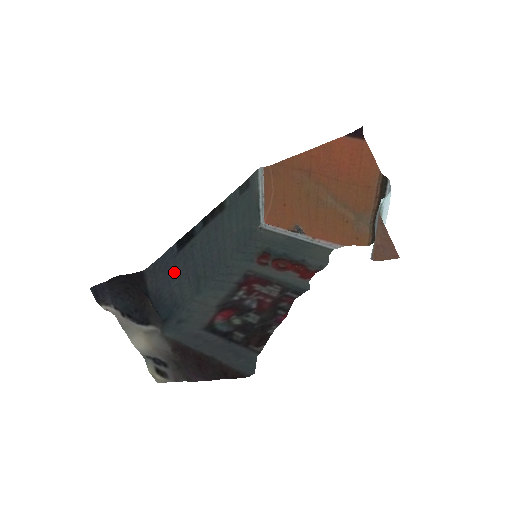
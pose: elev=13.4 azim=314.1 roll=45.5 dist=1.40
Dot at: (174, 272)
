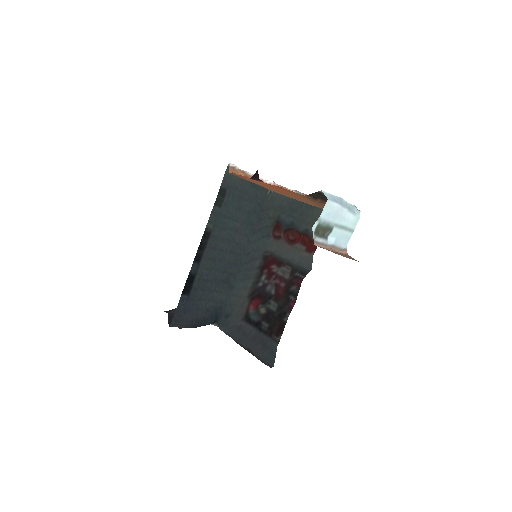
Dot at: (197, 302)
